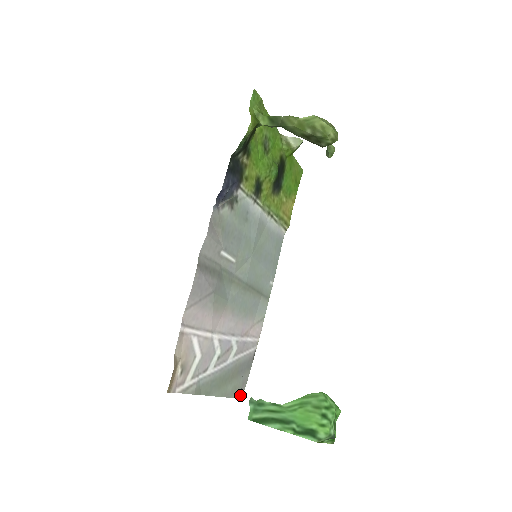
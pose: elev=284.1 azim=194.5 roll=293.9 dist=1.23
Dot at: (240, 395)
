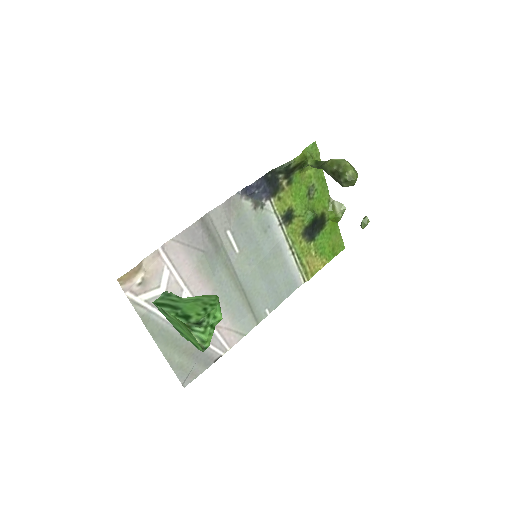
Dot at: (183, 380)
